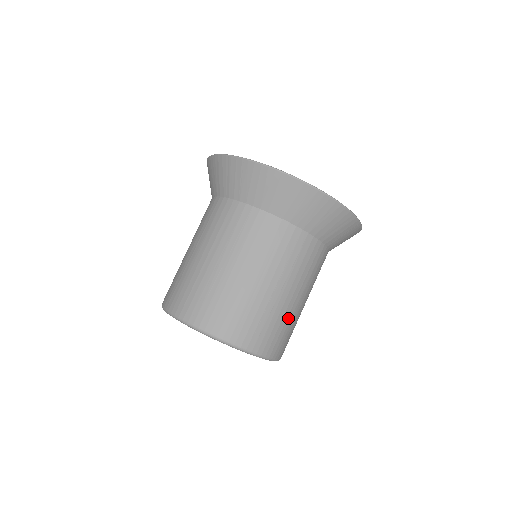
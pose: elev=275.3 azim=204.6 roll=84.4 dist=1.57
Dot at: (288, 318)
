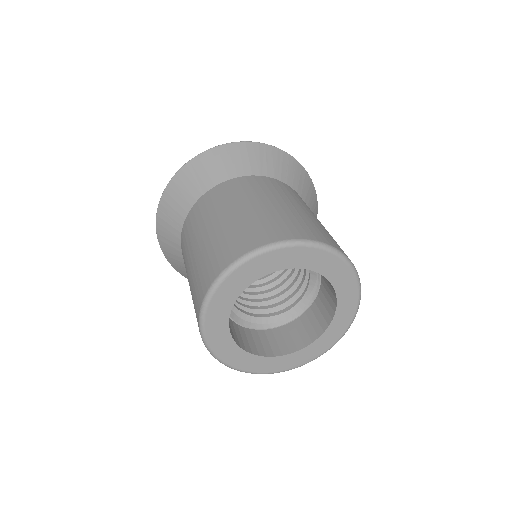
Dot at: occluded
